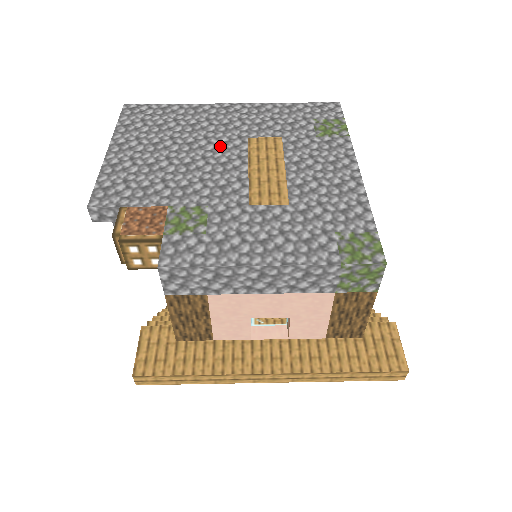
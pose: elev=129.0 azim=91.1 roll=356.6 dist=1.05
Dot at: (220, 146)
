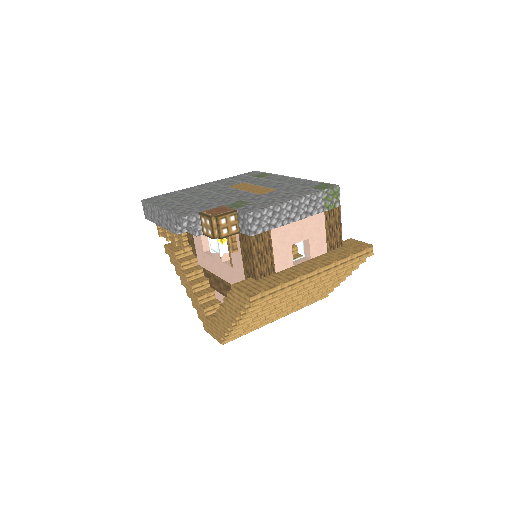
Dot at: (219, 191)
